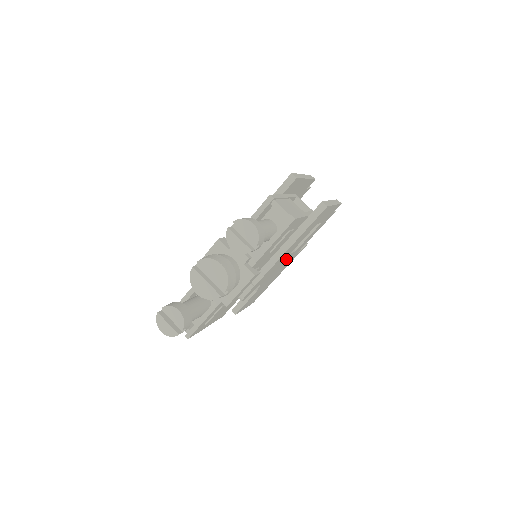
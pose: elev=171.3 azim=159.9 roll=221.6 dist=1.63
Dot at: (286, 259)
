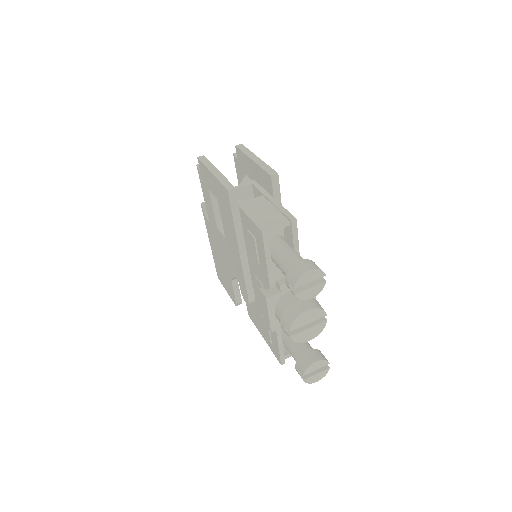
Dot at: occluded
